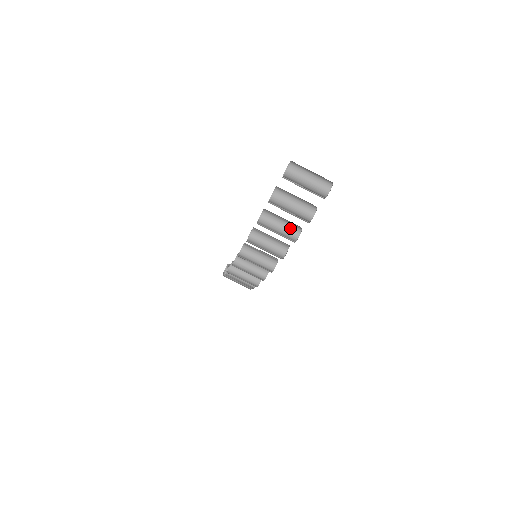
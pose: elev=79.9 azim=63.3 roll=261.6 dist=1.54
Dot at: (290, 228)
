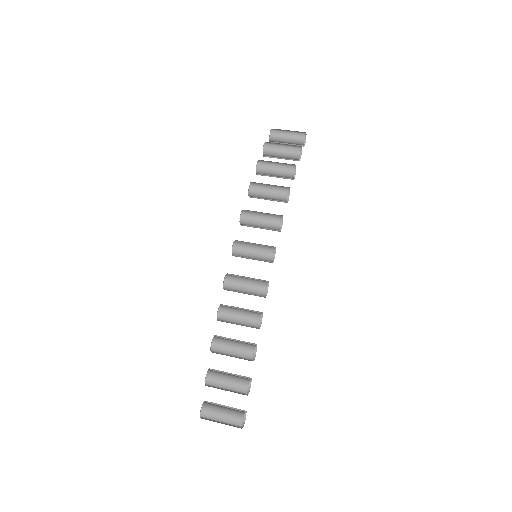
Dot at: (286, 165)
